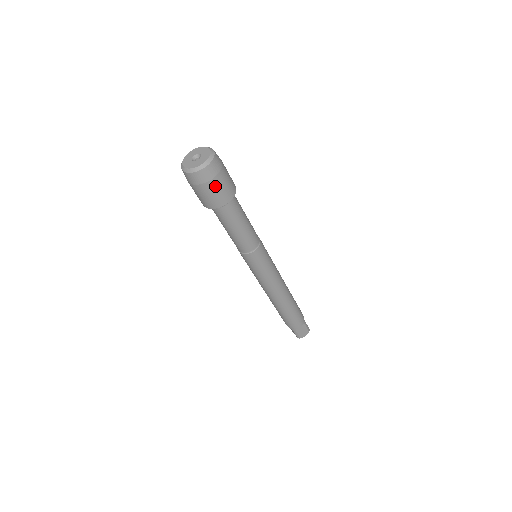
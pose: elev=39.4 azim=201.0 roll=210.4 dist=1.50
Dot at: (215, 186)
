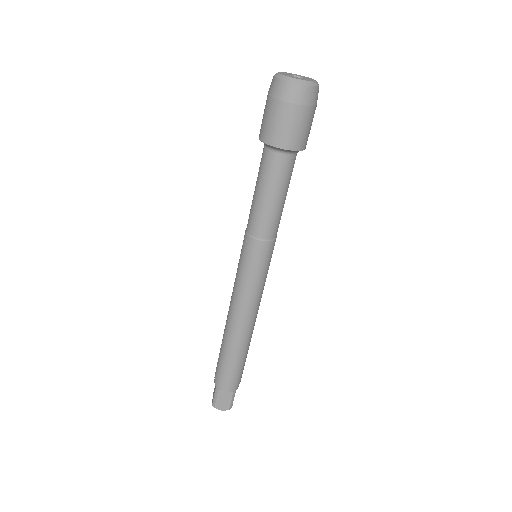
Dot at: (290, 115)
